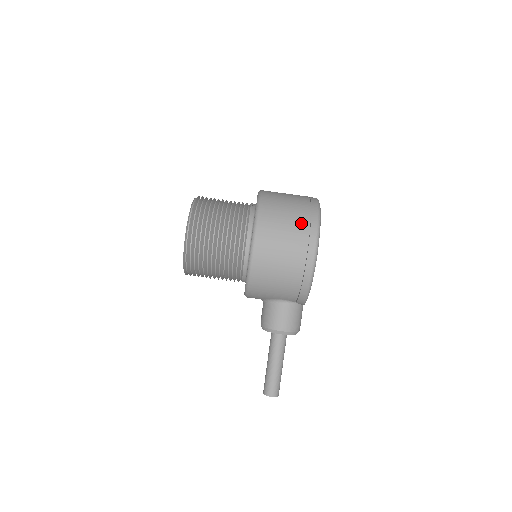
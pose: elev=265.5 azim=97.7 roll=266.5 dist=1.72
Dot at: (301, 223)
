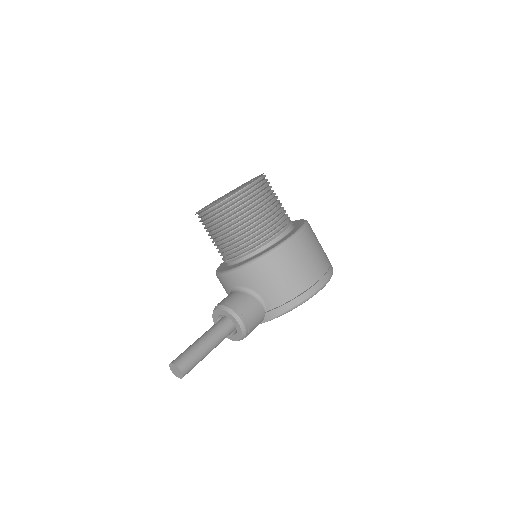
Dot at: (326, 259)
